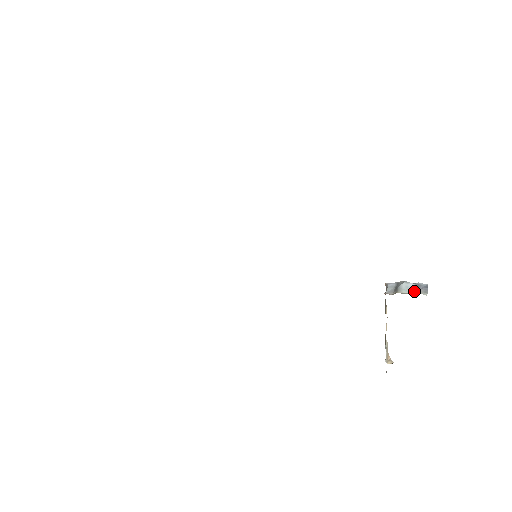
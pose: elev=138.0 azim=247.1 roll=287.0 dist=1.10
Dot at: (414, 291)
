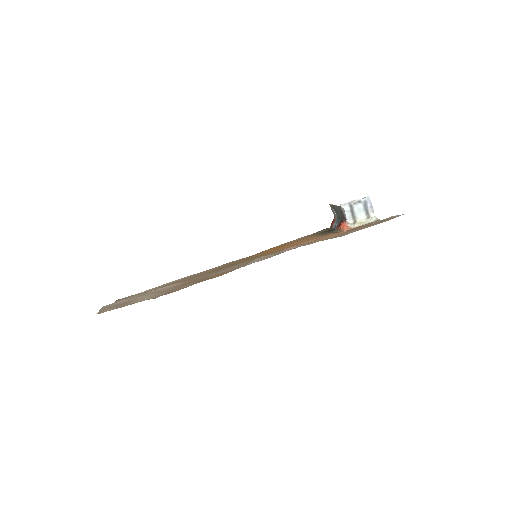
Dot at: (365, 212)
